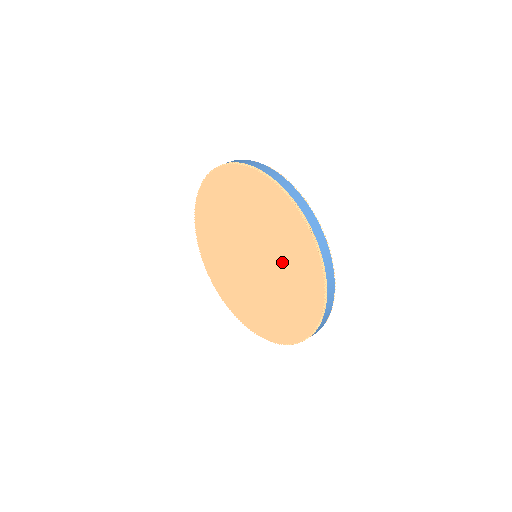
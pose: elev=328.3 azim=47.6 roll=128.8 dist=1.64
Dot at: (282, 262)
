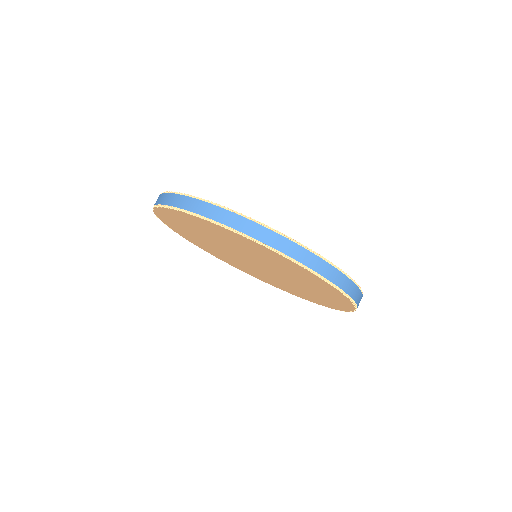
Dot at: (300, 284)
